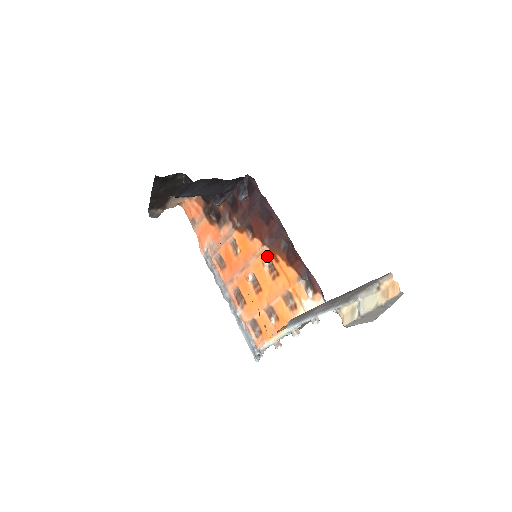
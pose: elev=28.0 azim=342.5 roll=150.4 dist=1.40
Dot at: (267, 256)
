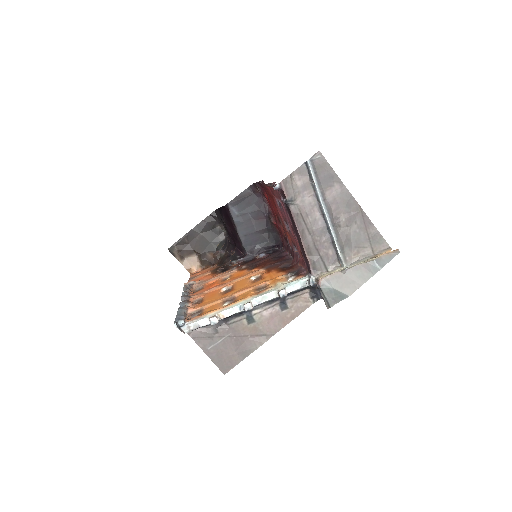
Dot at: (259, 273)
